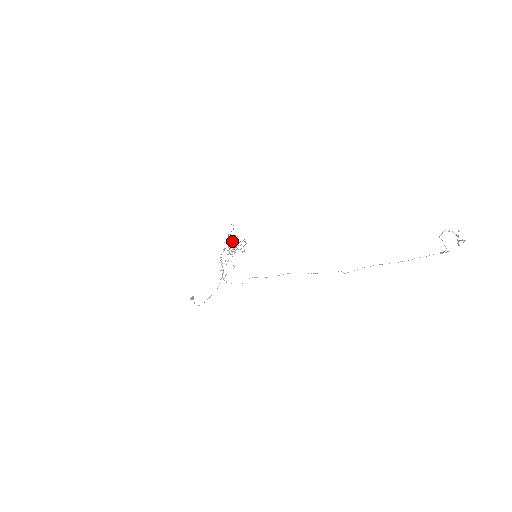
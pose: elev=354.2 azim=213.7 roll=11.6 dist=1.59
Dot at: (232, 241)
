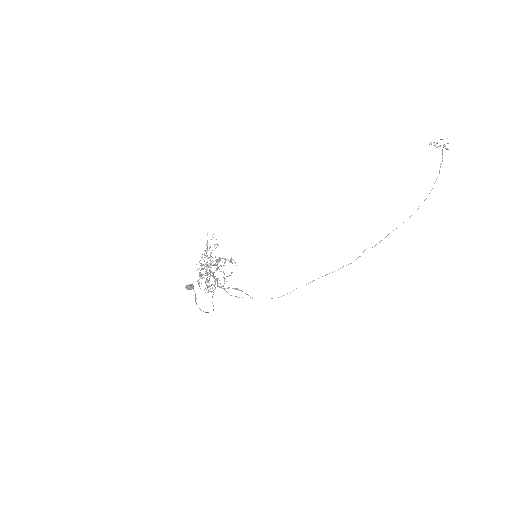
Dot at: occluded
